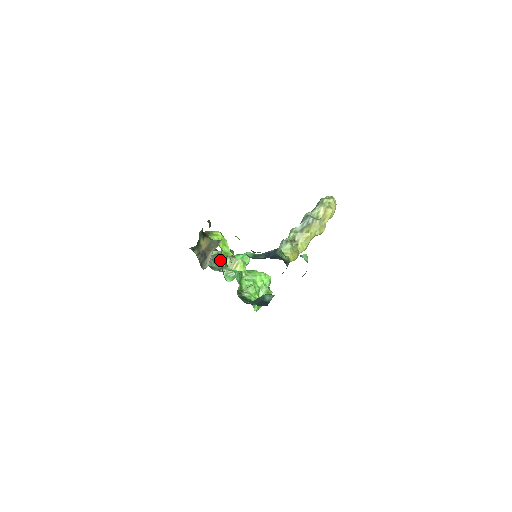
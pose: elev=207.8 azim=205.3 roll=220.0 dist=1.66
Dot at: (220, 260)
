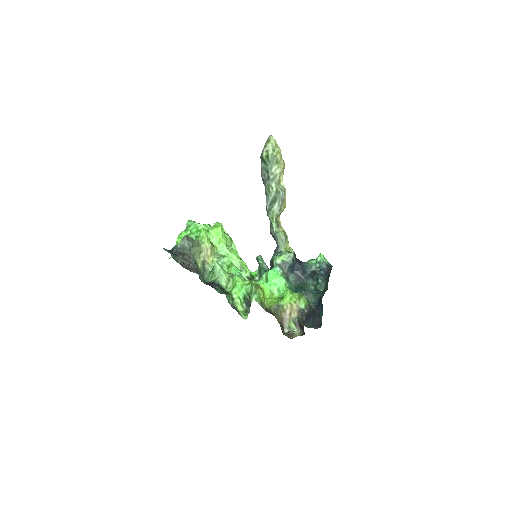
Dot at: (198, 261)
